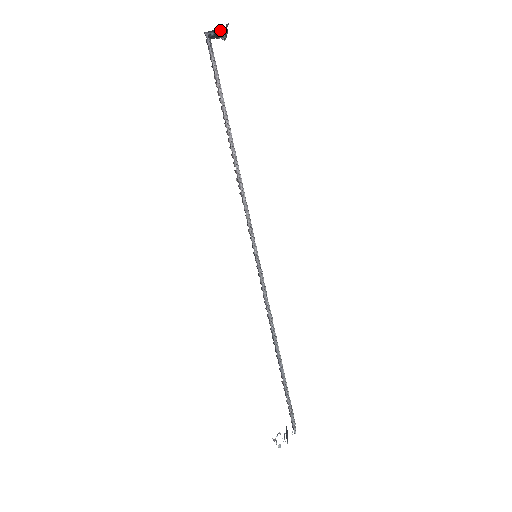
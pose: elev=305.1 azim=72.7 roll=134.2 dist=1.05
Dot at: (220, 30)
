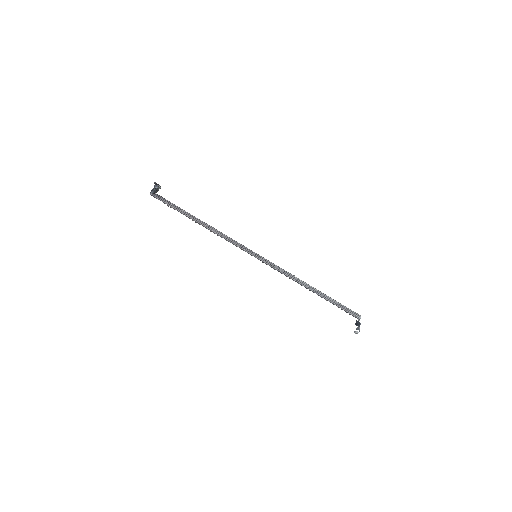
Dot at: (154, 187)
